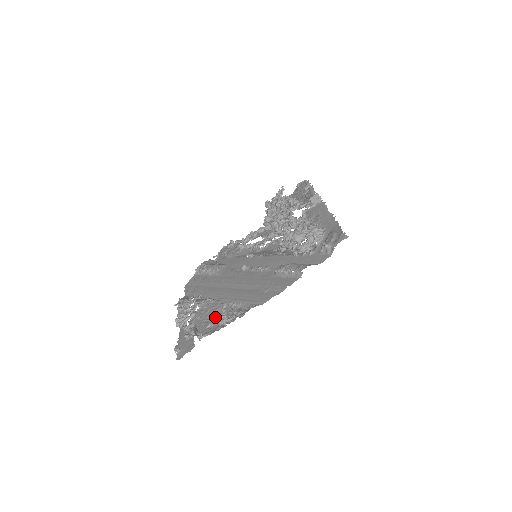
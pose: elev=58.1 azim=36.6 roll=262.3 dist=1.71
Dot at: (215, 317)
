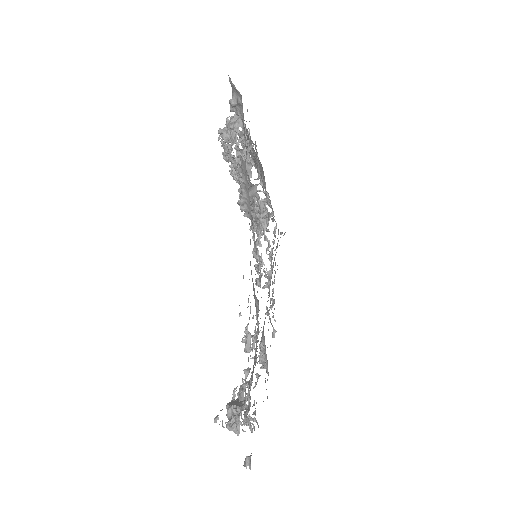
Dot at: occluded
